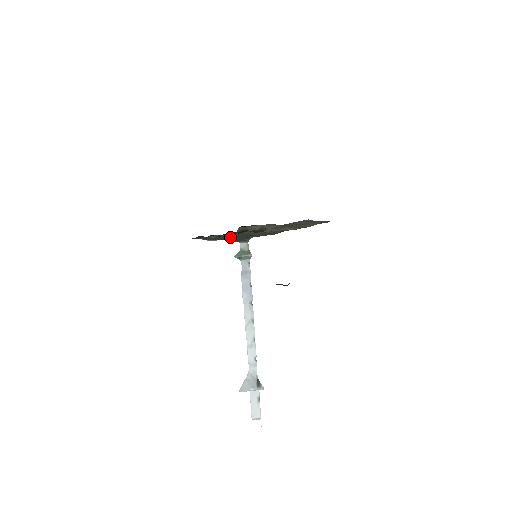
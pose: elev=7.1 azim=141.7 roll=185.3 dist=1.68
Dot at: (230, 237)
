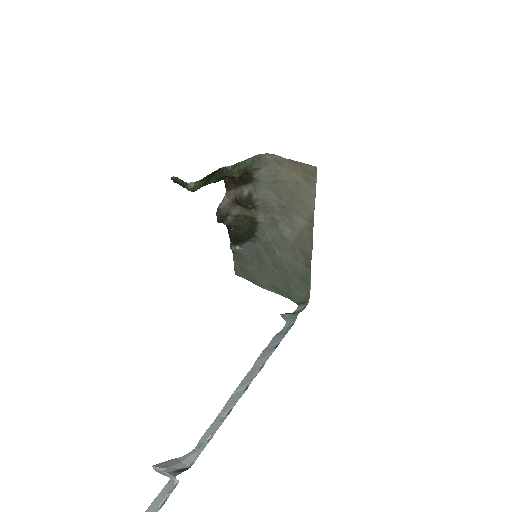
Dot at: (274, 276)
